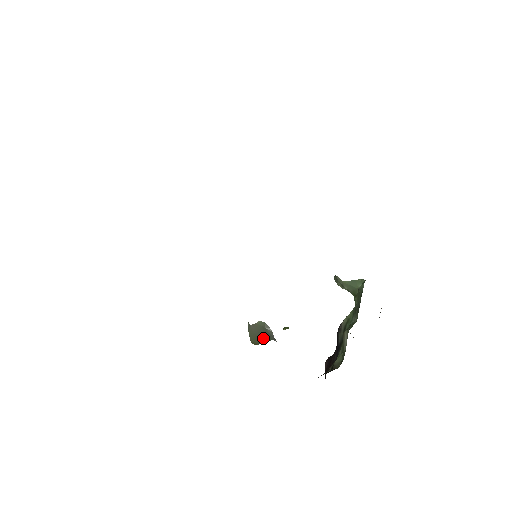
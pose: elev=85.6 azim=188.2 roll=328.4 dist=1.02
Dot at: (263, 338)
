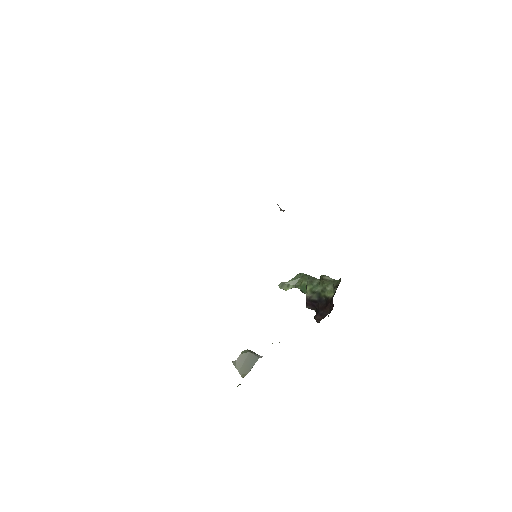
Dot at: (251, 363)
